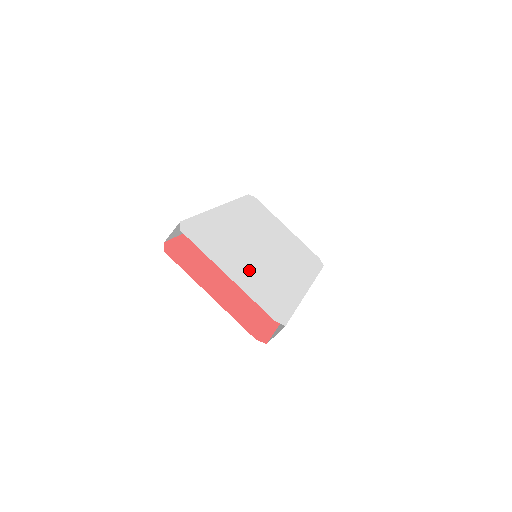
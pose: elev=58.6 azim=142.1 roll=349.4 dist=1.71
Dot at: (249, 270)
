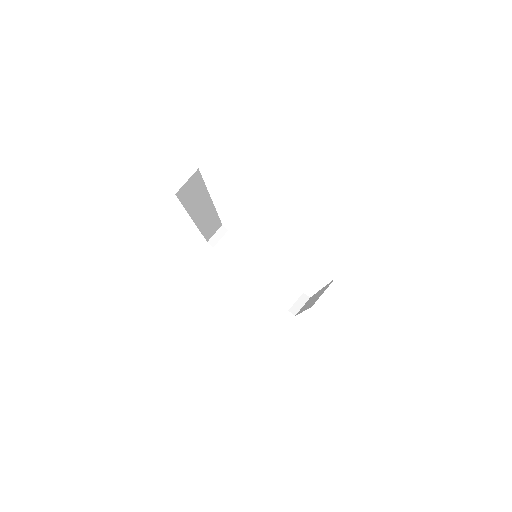
Dot at: occluded
